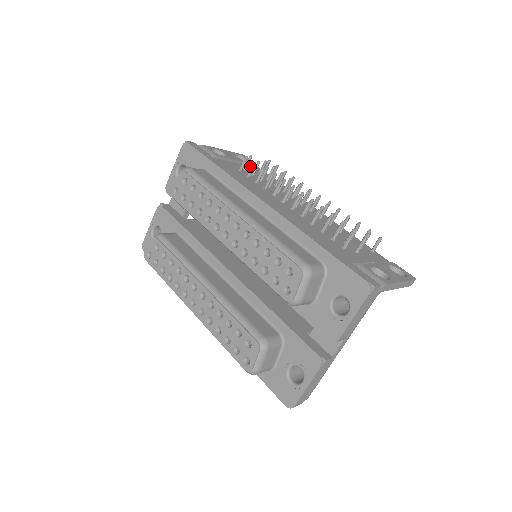
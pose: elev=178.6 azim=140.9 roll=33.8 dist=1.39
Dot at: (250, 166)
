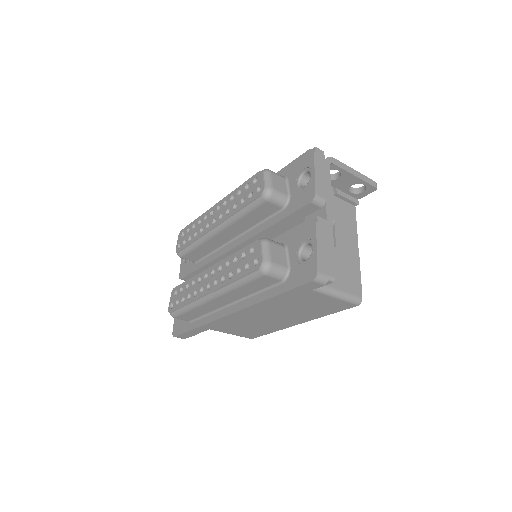
Dot at: occluded
